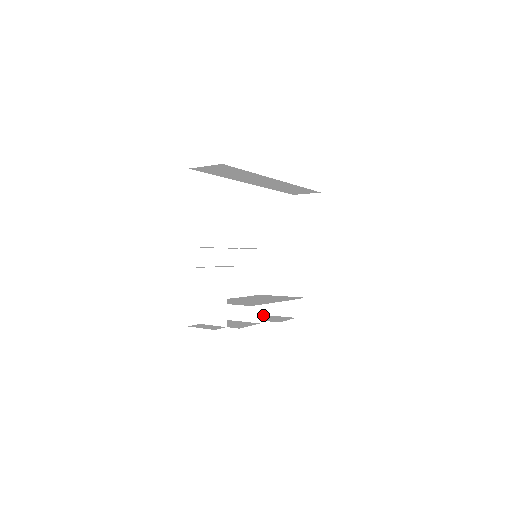
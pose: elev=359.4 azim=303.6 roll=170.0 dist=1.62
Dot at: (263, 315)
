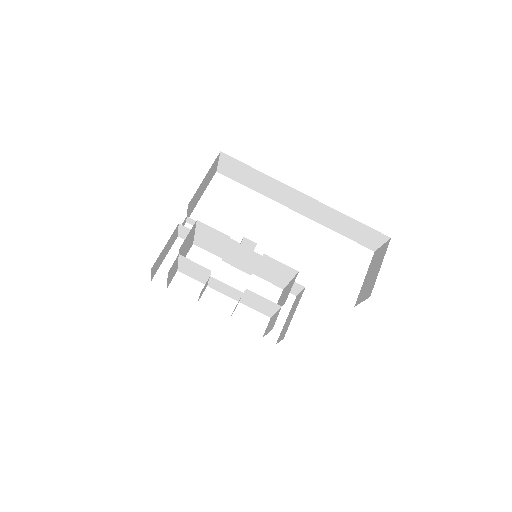
Dot at: occluded
